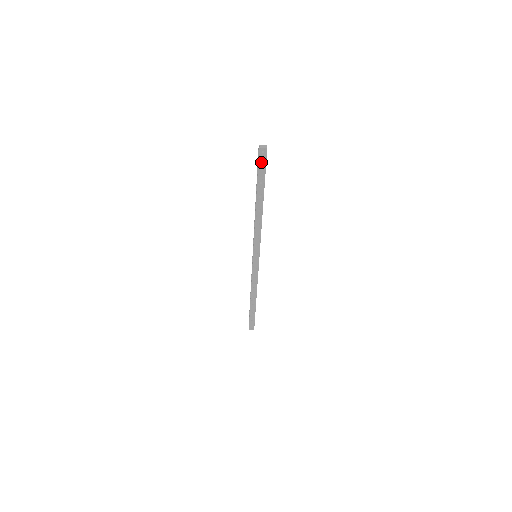
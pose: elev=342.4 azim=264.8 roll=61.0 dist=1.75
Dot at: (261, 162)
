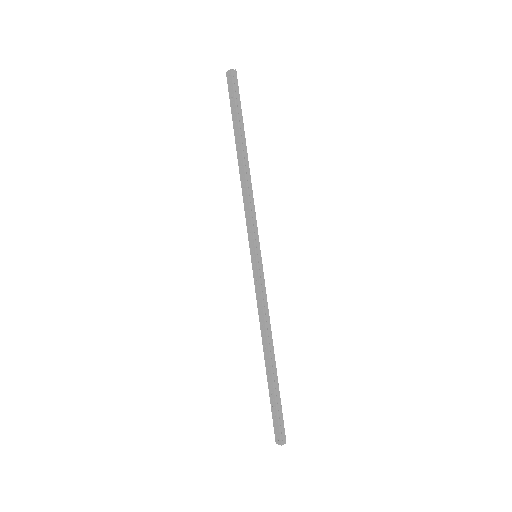
Dot at: (230, 91)
